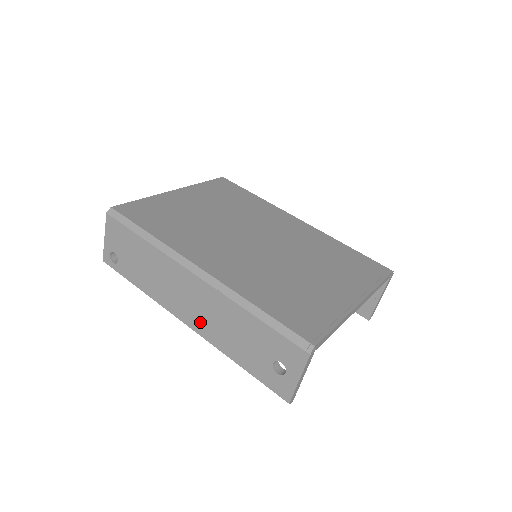
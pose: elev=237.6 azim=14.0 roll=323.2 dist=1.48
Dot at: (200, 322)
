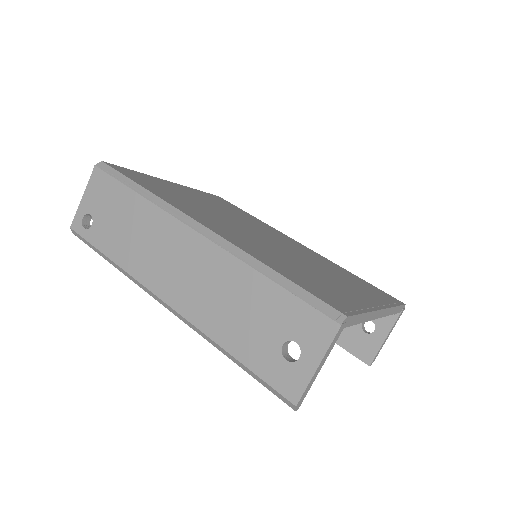
Dot at: (187, 296)
